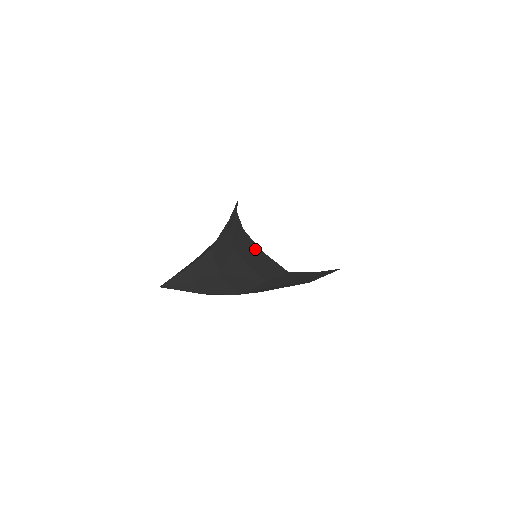
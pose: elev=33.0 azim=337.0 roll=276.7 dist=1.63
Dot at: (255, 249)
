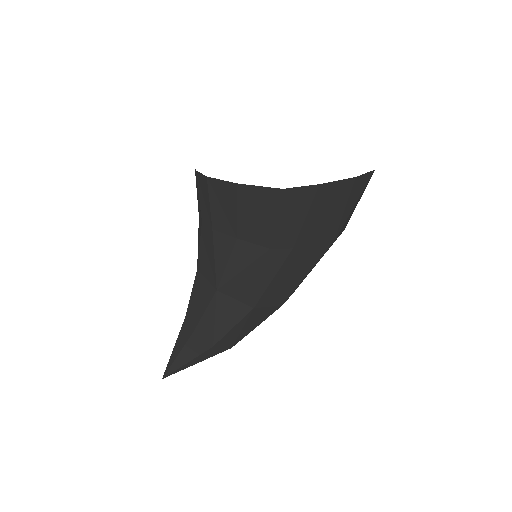
Dot at: (231, 193)
